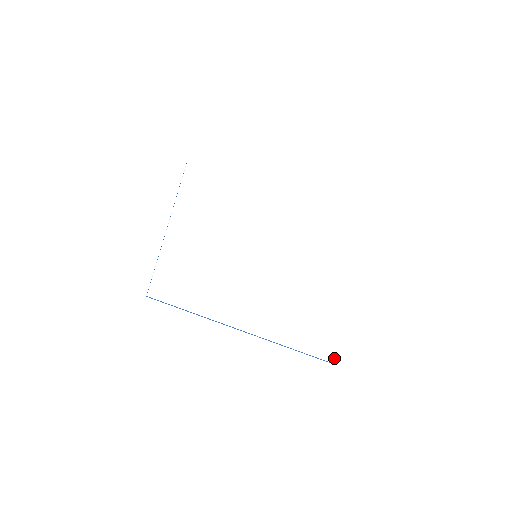
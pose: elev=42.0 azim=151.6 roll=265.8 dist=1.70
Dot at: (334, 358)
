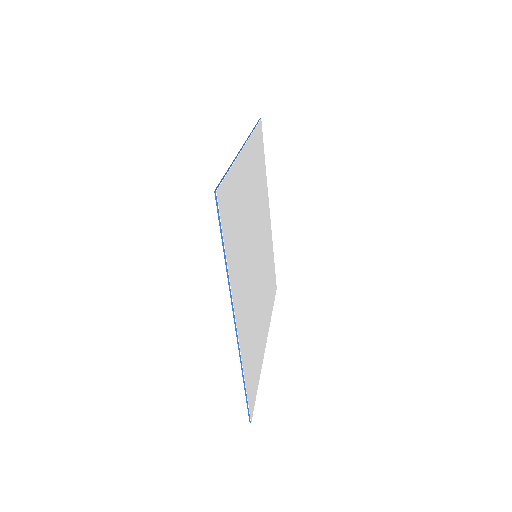
Dot at: (252, 413)
